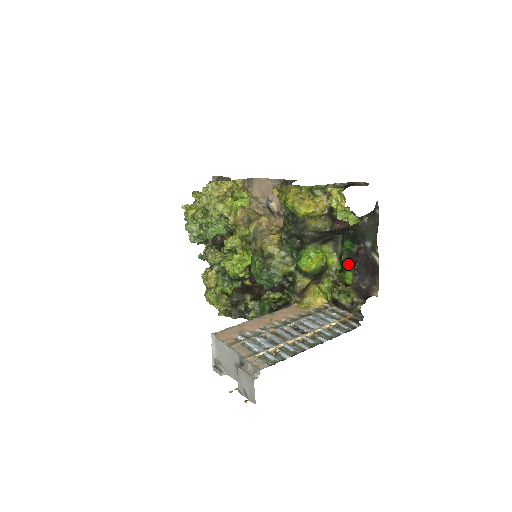
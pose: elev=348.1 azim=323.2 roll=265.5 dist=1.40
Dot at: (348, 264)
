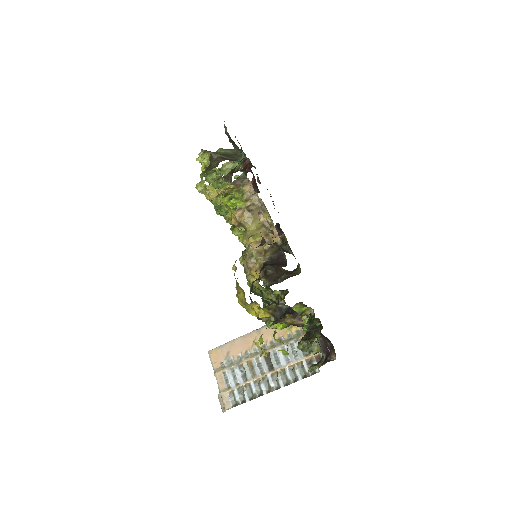
Dot at: (312, 330)
